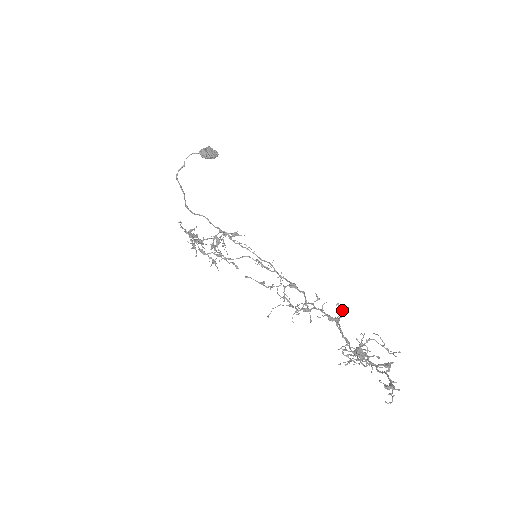
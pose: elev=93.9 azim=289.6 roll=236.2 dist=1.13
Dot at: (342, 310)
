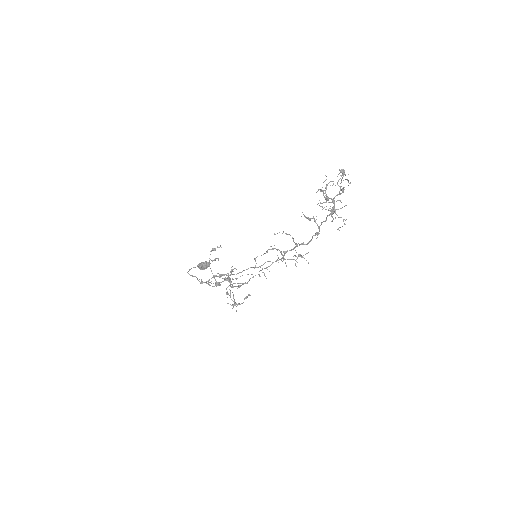
Dot at: occluded
